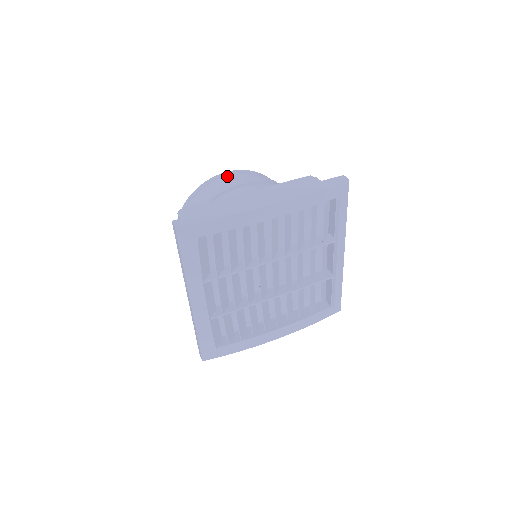
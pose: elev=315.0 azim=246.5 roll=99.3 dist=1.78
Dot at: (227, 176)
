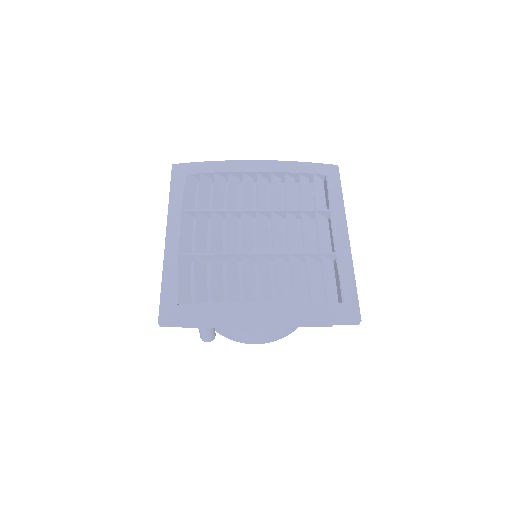
Dot at: occluded
